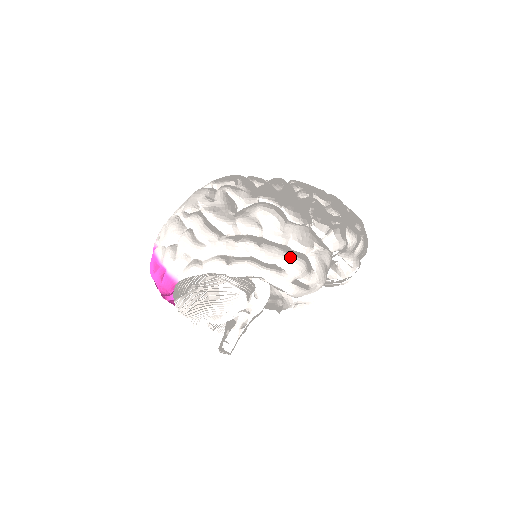
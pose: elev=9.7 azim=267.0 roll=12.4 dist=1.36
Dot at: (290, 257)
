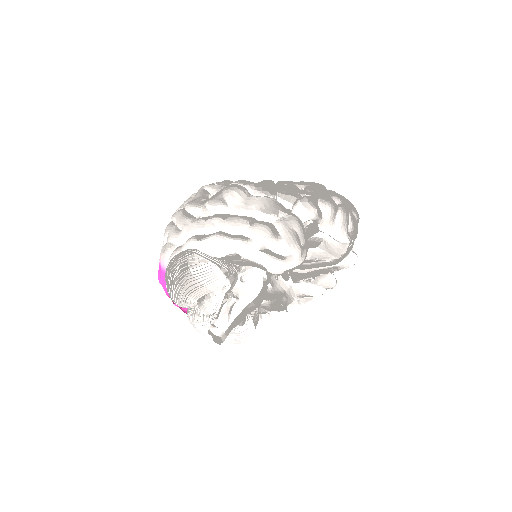
Dot at: (253, 225)
